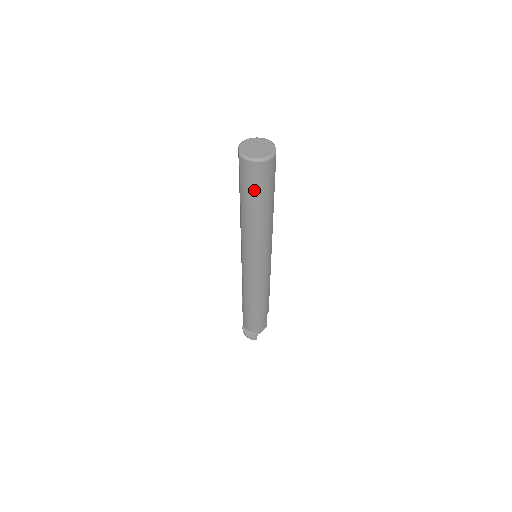
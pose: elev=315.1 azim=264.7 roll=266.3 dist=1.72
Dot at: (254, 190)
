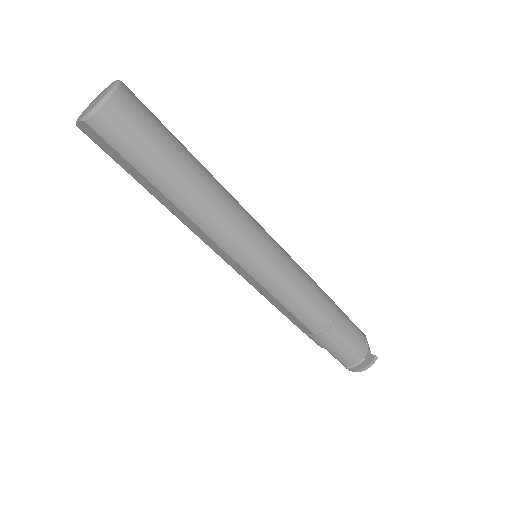
Dot at: (149, 146)
